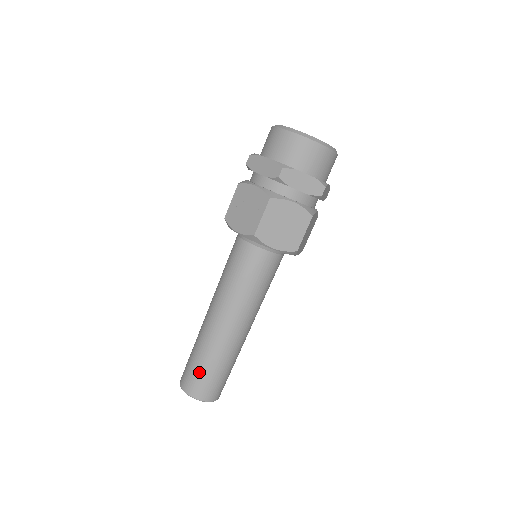
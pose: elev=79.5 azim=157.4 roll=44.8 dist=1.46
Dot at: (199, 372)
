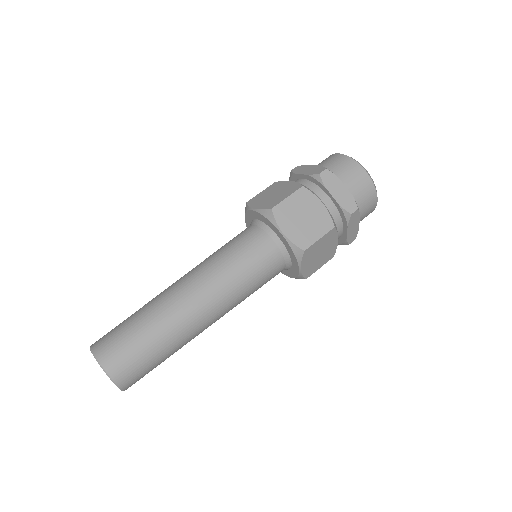
Dot at: occluded
